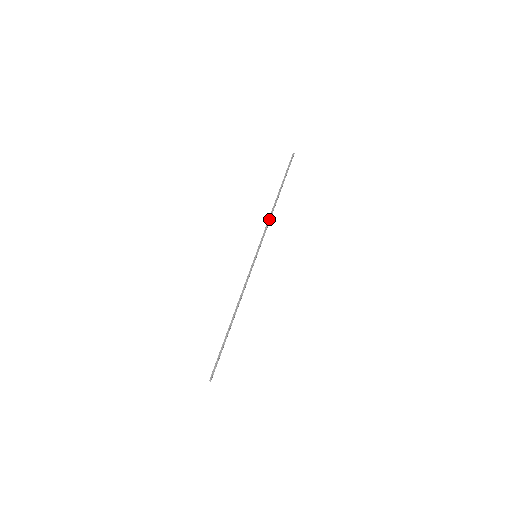
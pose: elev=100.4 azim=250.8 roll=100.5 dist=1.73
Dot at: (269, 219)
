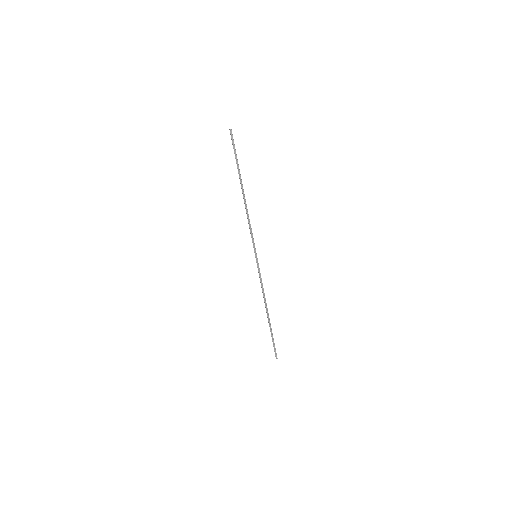
Dot at: (248, 217)
